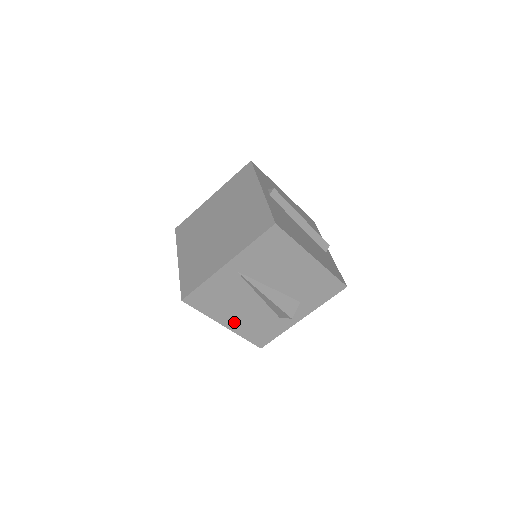
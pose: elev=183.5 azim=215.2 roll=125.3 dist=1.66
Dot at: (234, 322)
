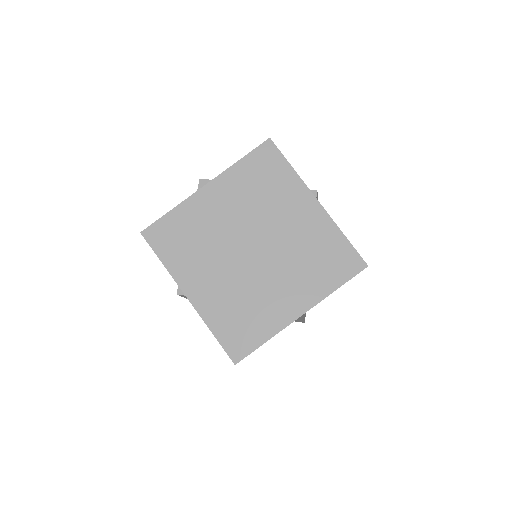
Dot at: occluded
